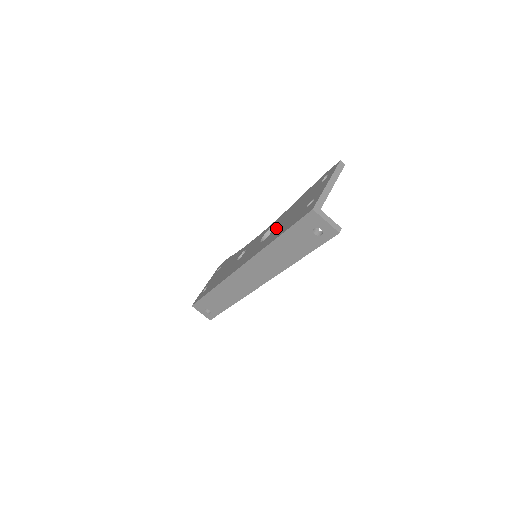
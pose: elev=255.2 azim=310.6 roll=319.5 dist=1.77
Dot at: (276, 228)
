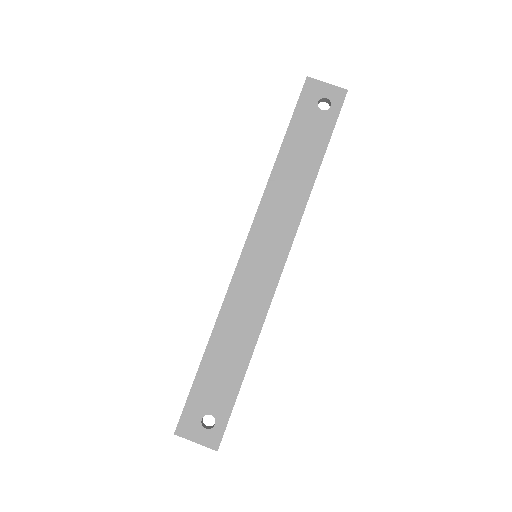
Dot at: occluded
